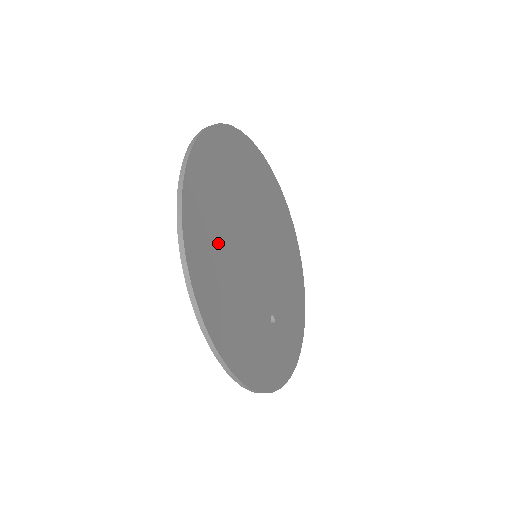
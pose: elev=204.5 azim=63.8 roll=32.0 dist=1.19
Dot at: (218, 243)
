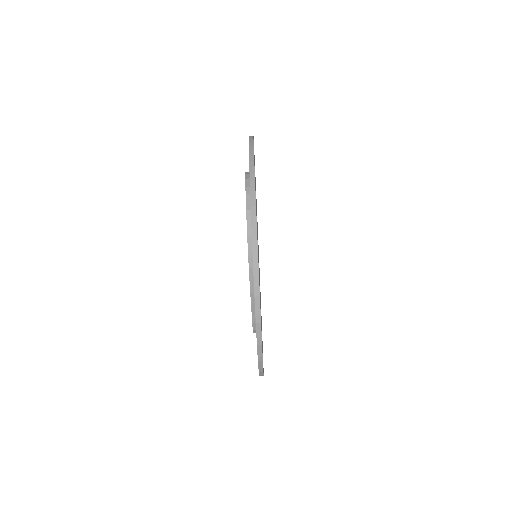
Dot at: occluded
